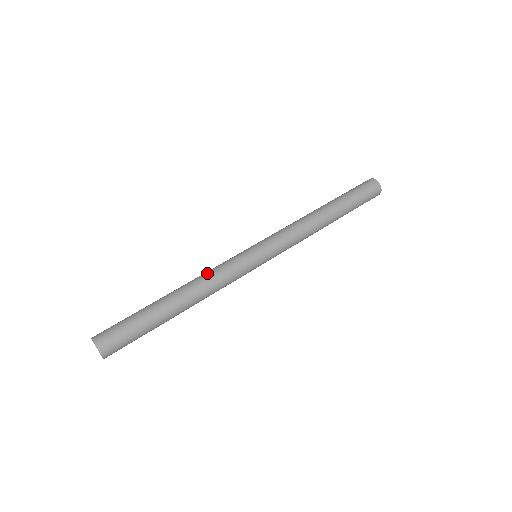
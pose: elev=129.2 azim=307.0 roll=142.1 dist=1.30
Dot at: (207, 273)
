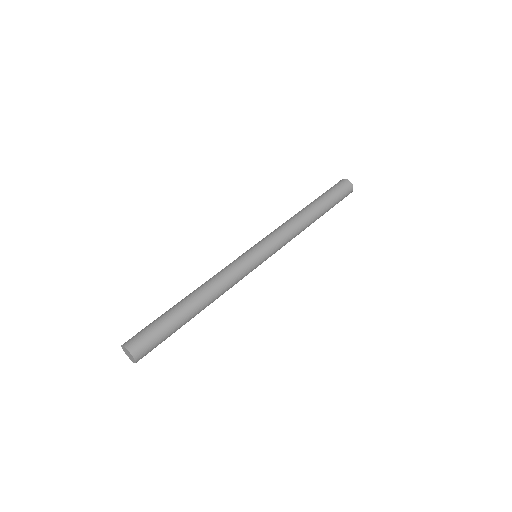
Dot at: (224, 281)
